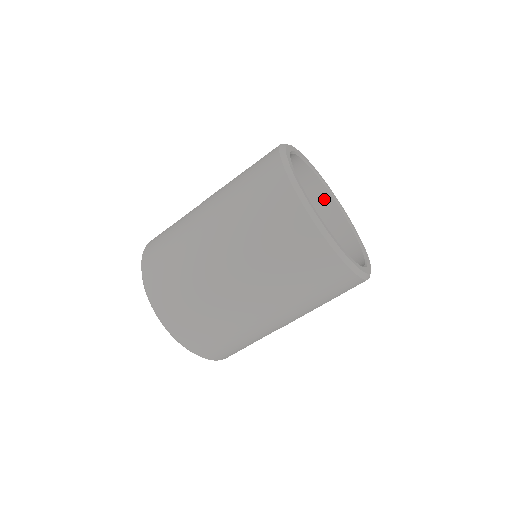
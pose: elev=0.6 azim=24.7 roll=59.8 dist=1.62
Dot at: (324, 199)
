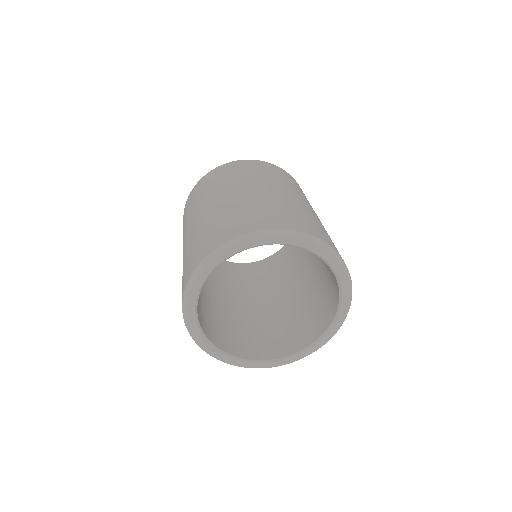
Dot at: occluded
